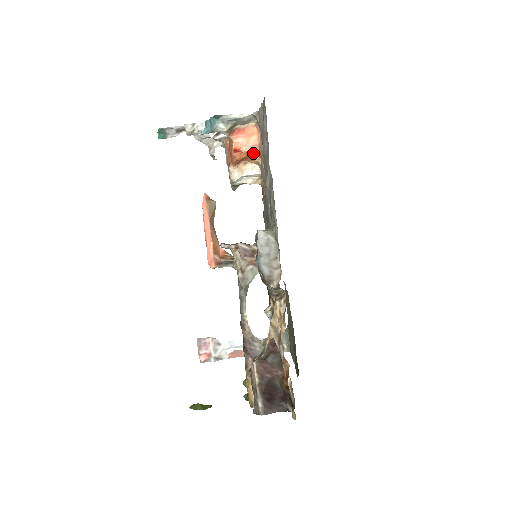
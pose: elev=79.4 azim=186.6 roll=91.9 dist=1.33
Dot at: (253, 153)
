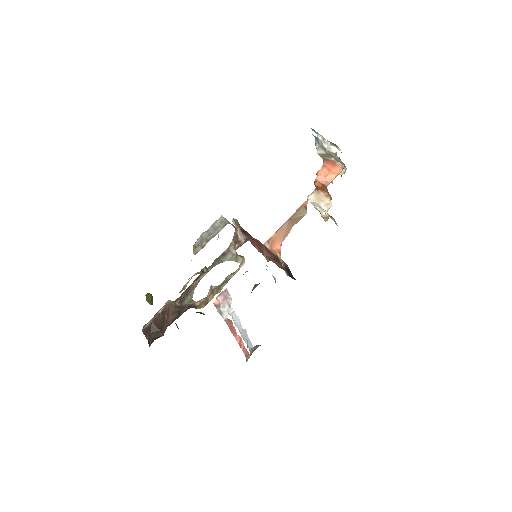
Dot at: (326, 188)
